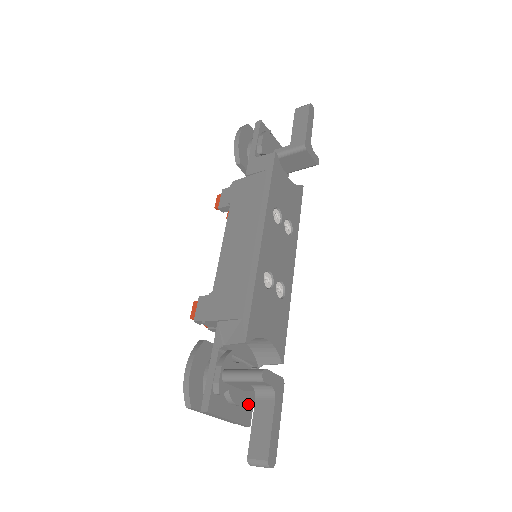
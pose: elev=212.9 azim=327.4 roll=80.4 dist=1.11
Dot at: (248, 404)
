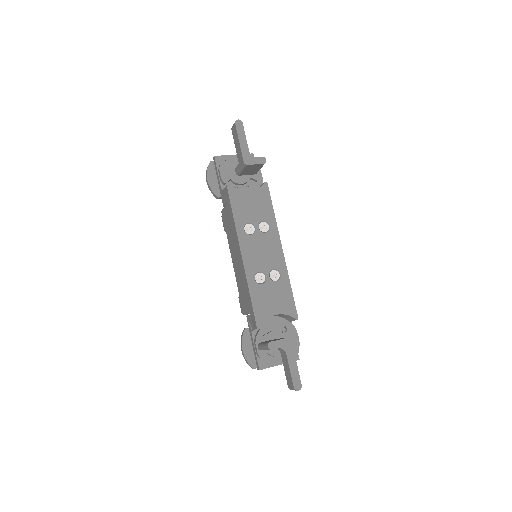
Dot at: occluded
